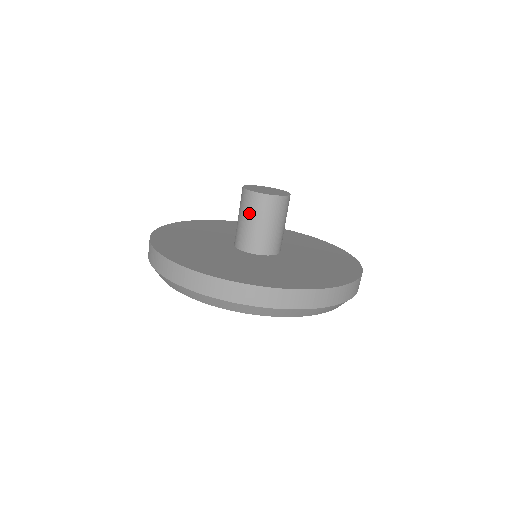
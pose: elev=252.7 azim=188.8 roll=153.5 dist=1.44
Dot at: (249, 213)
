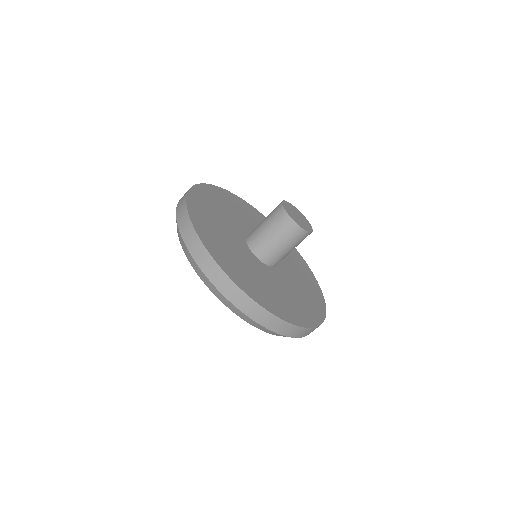
Dot at: (281, 235)
